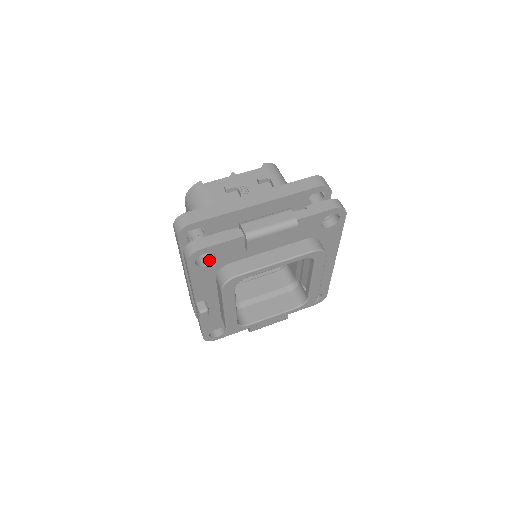
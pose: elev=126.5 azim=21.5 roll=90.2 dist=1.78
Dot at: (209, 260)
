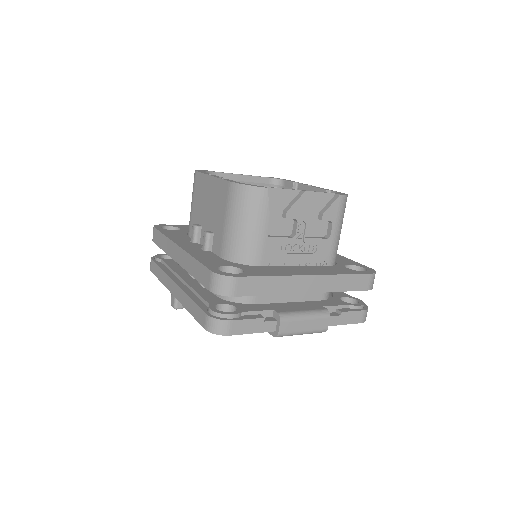
Dot at: occluded
